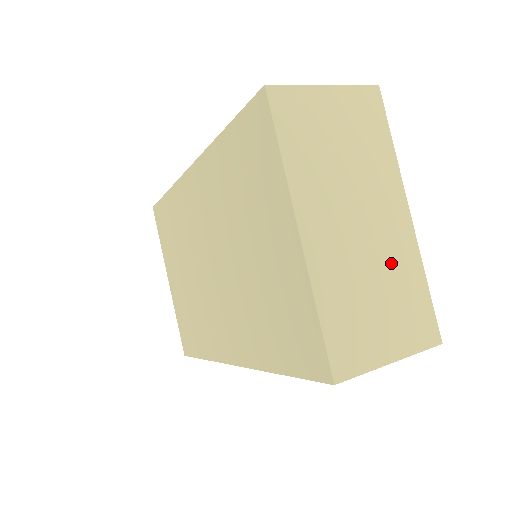
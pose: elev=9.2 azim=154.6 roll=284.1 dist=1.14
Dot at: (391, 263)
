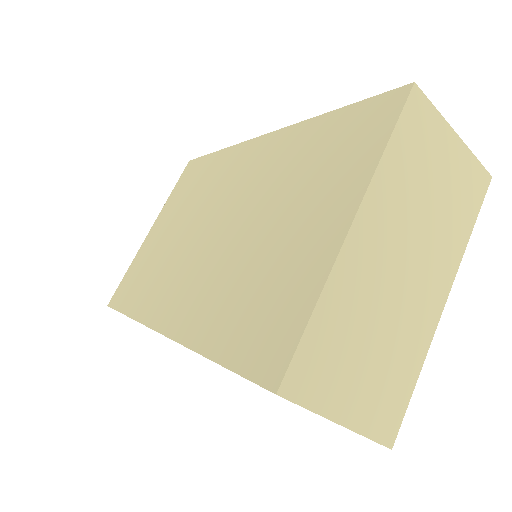
Dot at: (402, 330)
